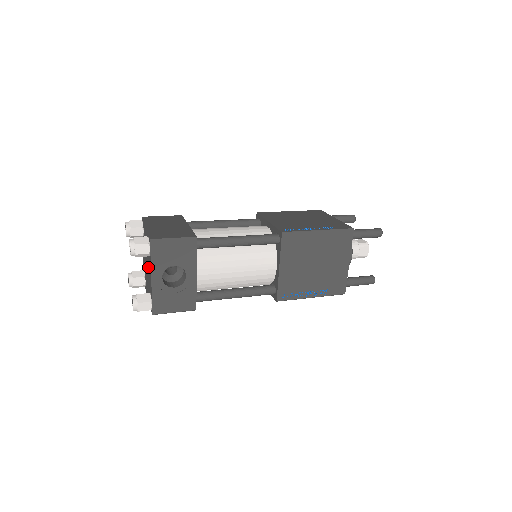
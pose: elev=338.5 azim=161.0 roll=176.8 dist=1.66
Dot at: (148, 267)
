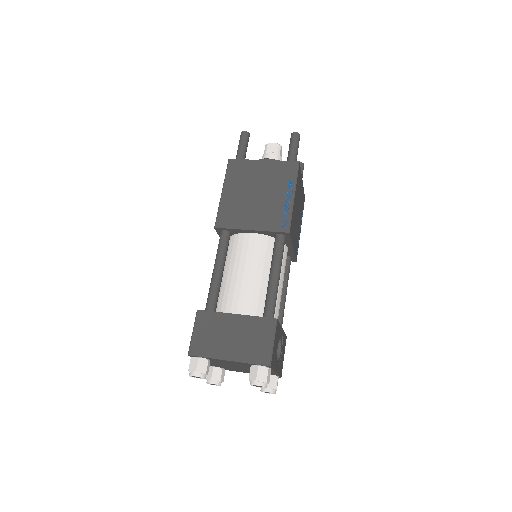
Dot at: occluded
